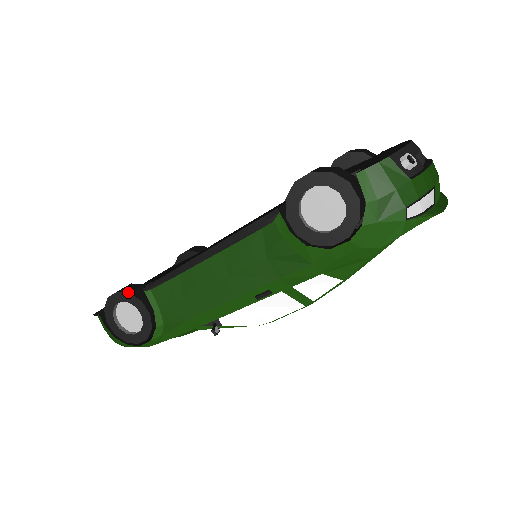
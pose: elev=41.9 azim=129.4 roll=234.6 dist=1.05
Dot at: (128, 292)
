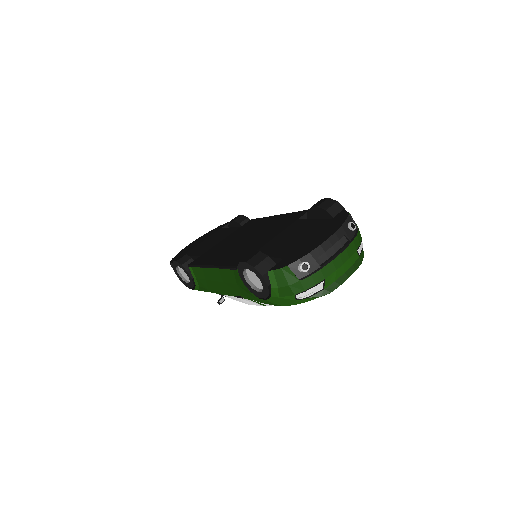
Dot at: (181, 264)
